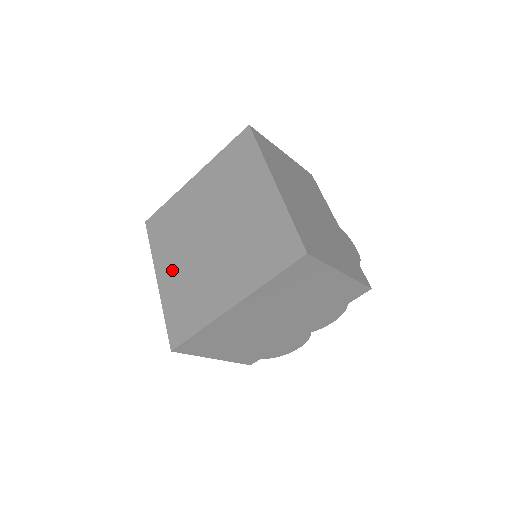
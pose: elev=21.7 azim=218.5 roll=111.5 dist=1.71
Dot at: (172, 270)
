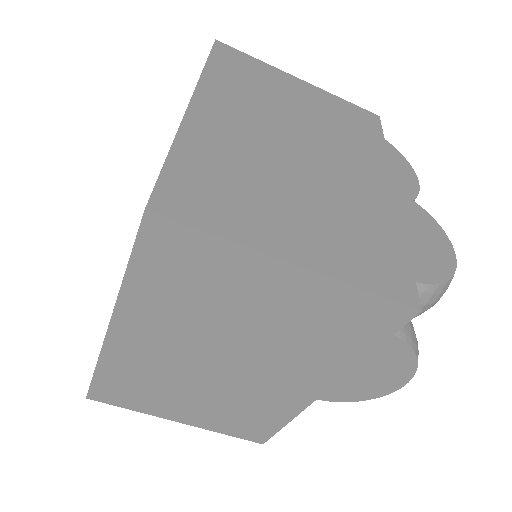
Dot at: occluded
